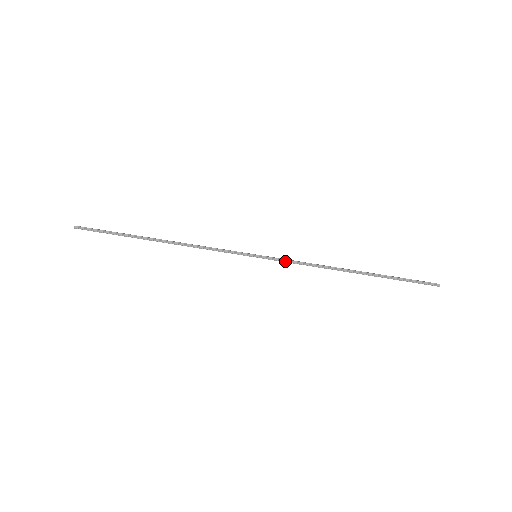
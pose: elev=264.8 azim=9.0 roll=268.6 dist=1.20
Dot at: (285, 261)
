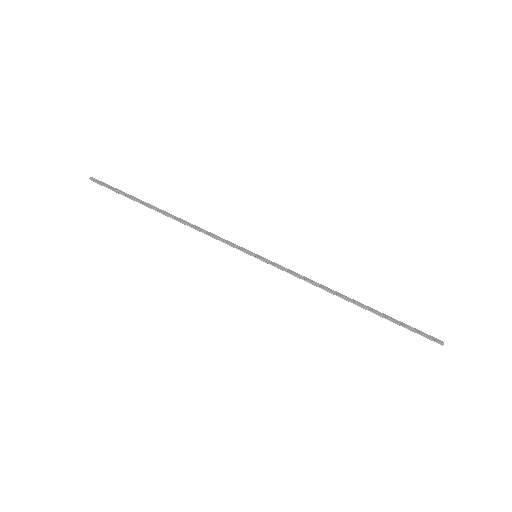
Dot at: (284, 270)
